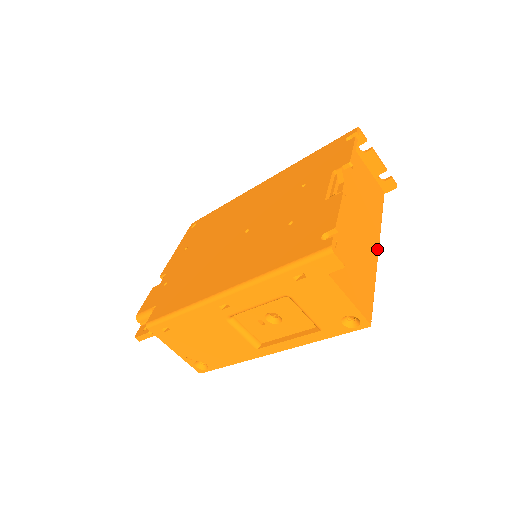
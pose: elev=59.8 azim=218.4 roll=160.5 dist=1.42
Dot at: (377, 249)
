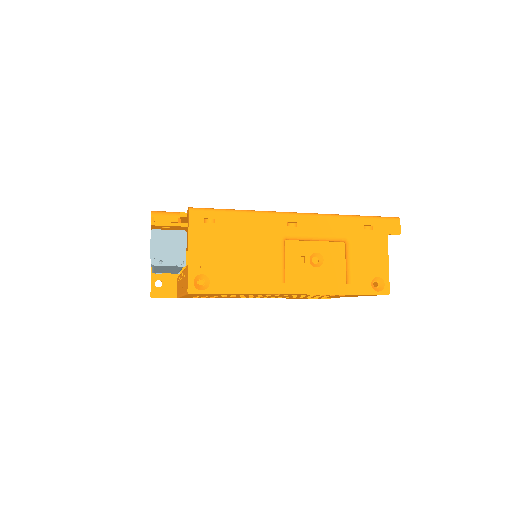
Dot at: occluded
